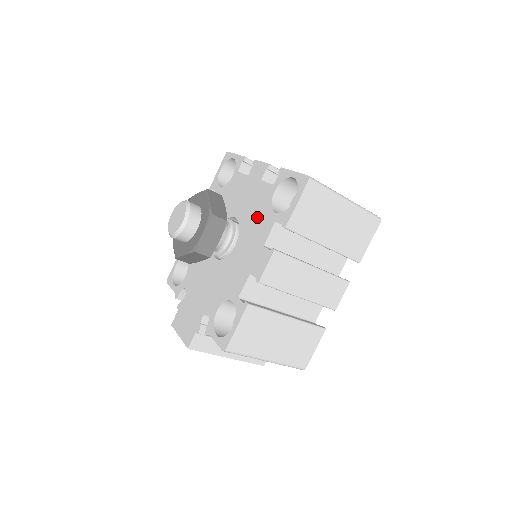
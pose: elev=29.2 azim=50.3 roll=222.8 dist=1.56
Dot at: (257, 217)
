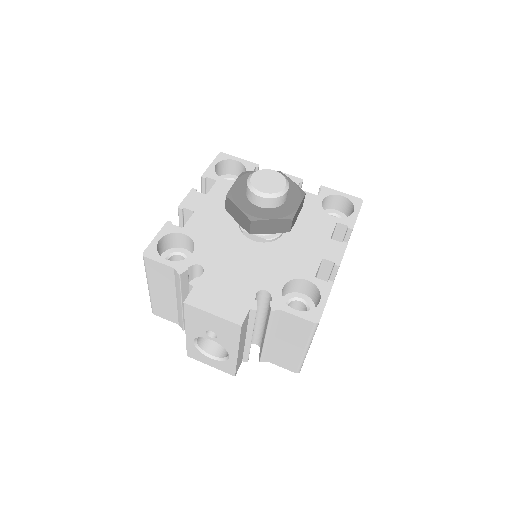
Dot at: (308, 215)
